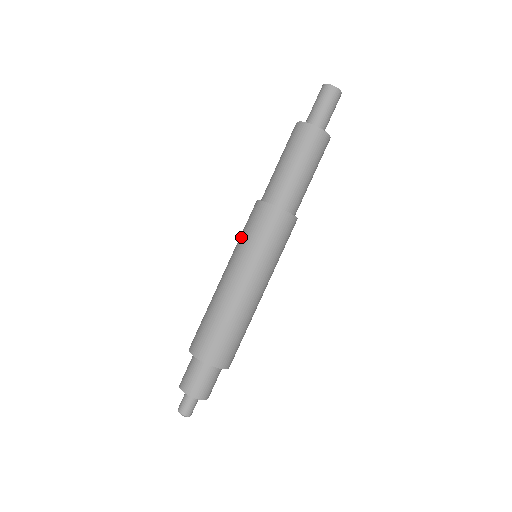
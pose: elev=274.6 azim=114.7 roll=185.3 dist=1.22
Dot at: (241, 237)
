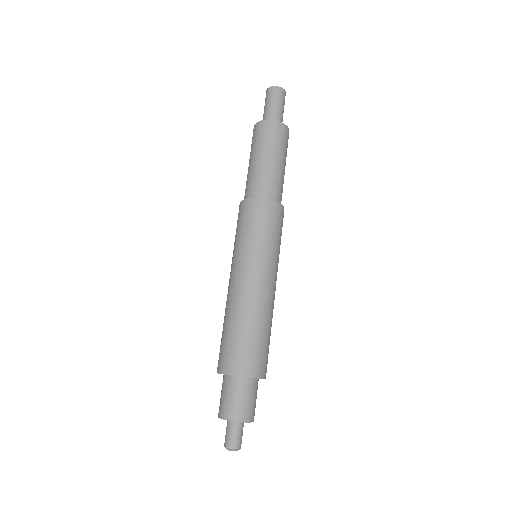
Dot at: (235, 240)
